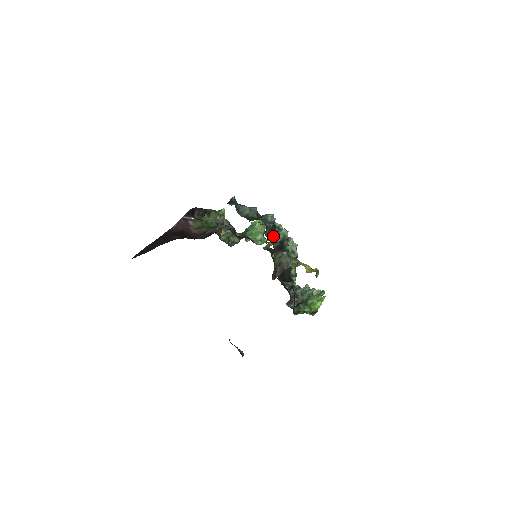
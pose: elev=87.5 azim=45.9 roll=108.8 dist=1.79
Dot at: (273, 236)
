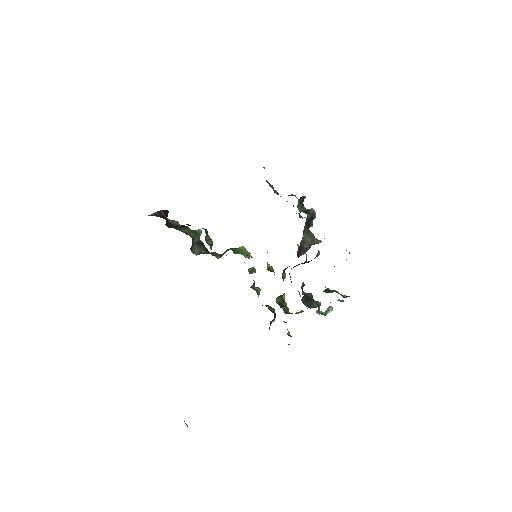
Dot at: (302, 211)
